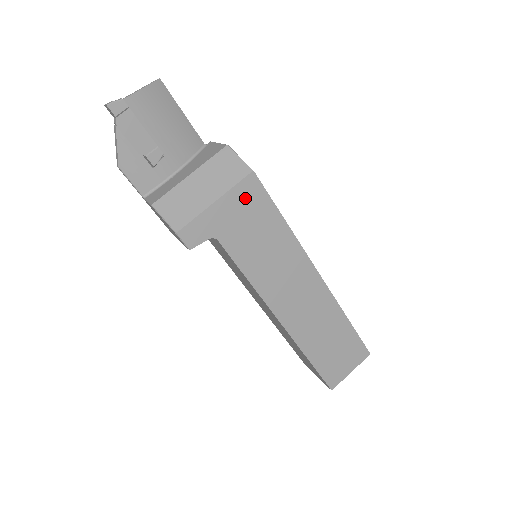
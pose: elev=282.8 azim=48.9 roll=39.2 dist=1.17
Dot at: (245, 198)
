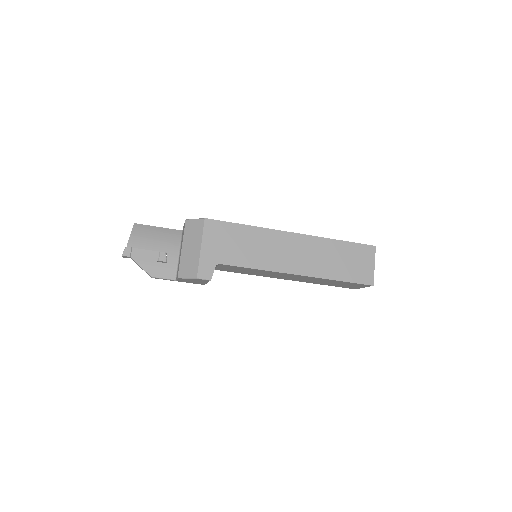
Dot at: (214, 233)
